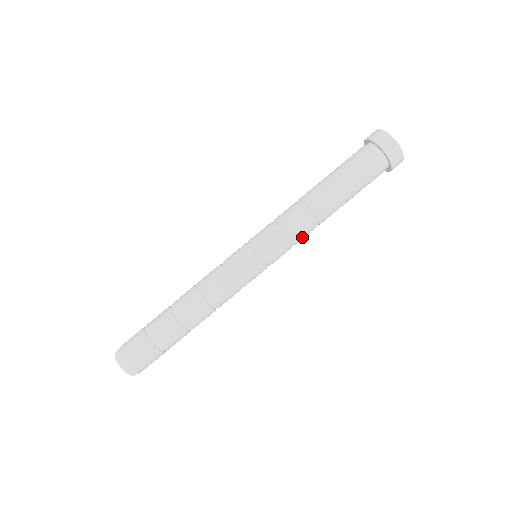
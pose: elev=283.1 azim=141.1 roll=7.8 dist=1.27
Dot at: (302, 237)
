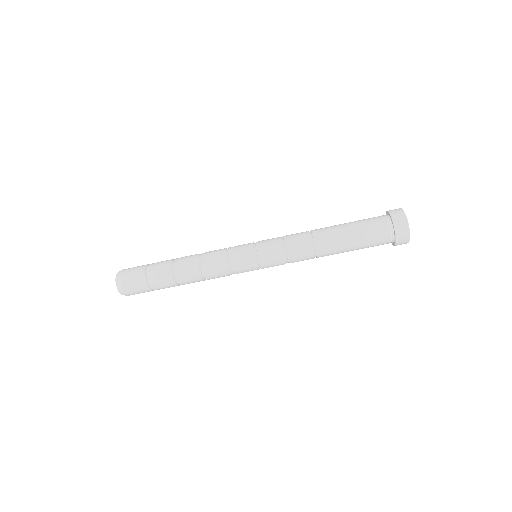
Dot at: (298, 261)
